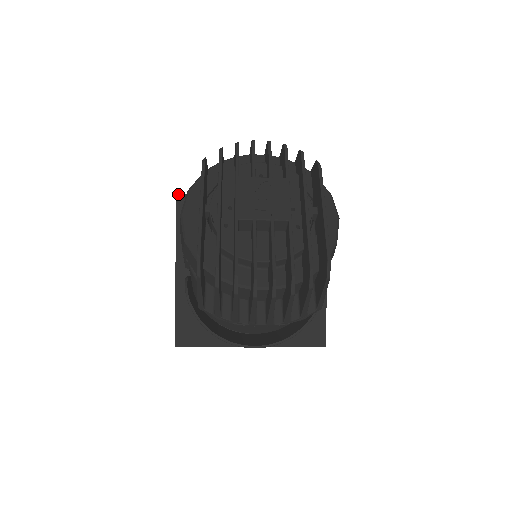
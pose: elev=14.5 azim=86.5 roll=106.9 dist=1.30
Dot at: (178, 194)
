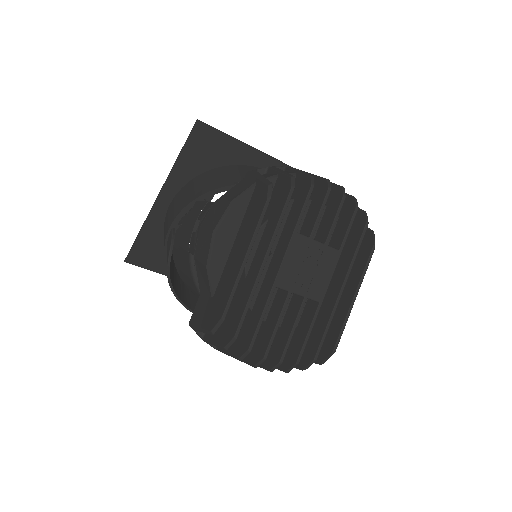
Dot at: (199, 121)
